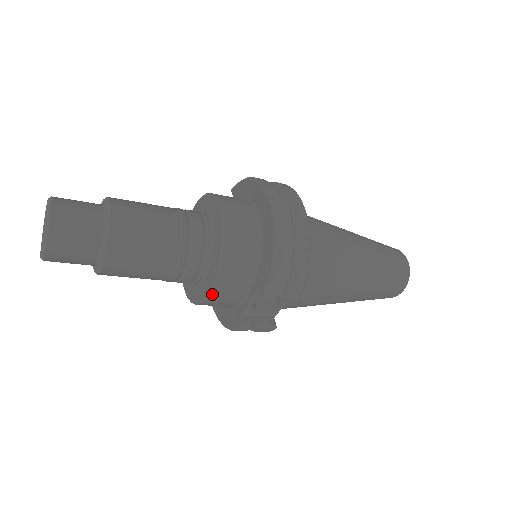
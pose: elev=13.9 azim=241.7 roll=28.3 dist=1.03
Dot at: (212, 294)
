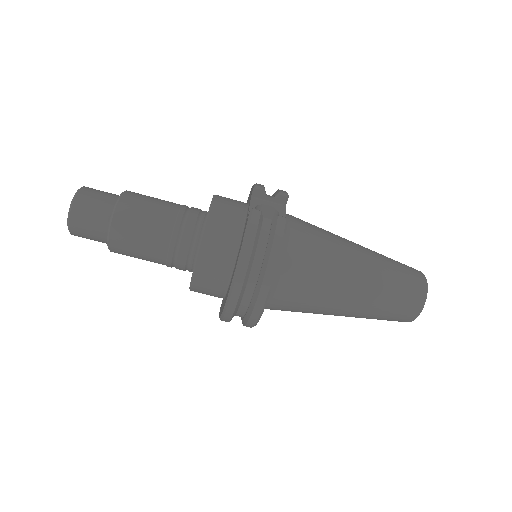
Dot at: (214, 204)
